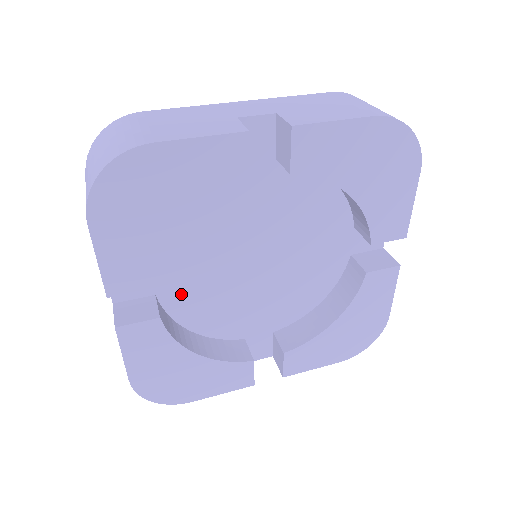
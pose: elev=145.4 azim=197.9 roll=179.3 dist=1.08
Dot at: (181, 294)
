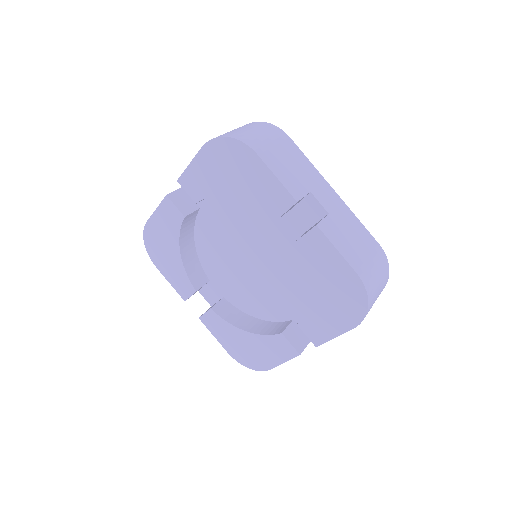
Dot at: (234, 293)
